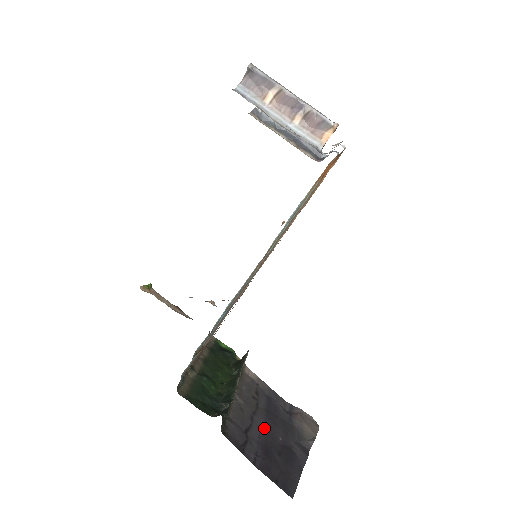
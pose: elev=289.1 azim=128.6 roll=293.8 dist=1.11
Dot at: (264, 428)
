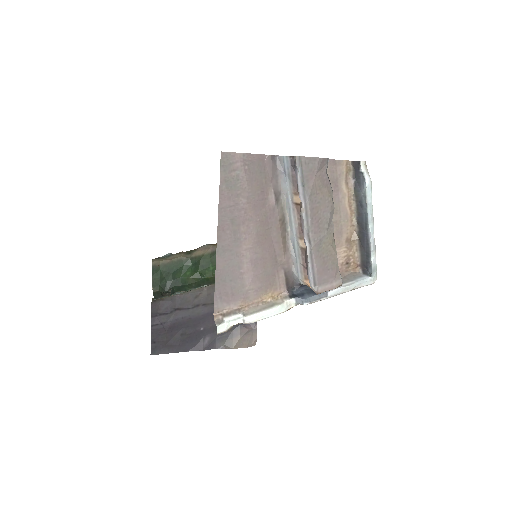
Dot at: (198, 316)
